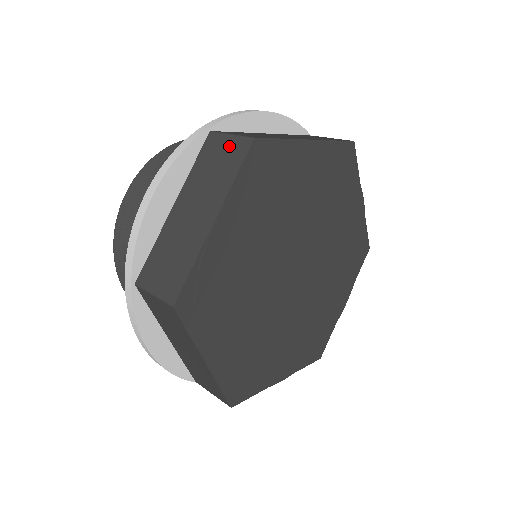
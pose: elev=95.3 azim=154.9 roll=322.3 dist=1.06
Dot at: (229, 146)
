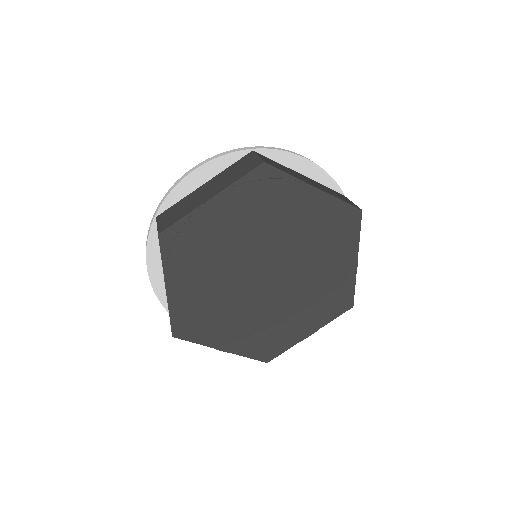
Dot at: occluded
